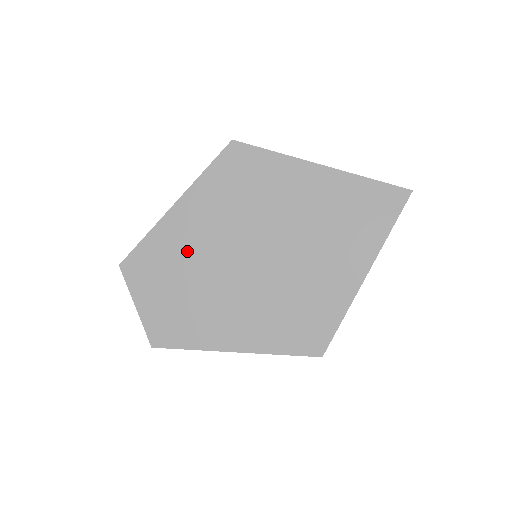
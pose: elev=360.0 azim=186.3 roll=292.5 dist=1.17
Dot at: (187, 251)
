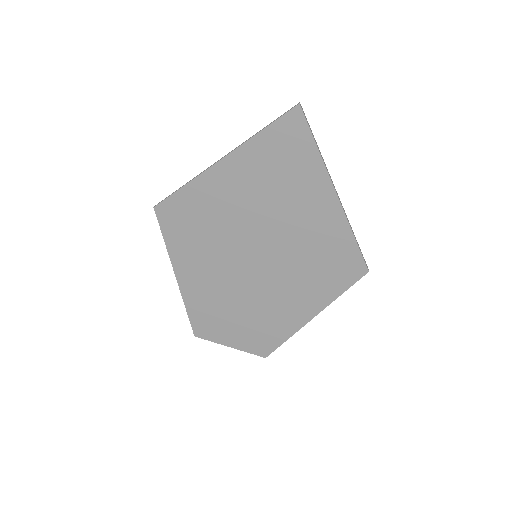
Dot at: (216, 294)
